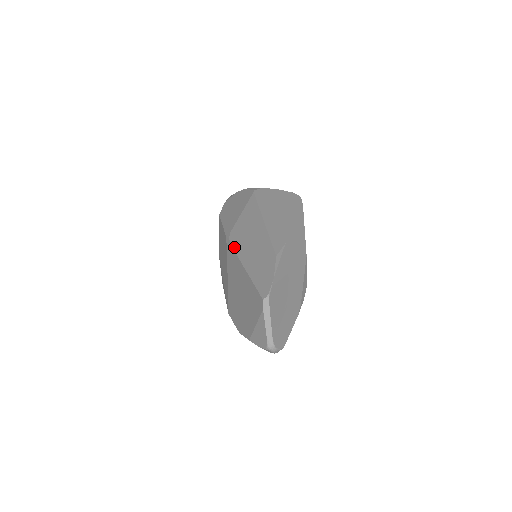
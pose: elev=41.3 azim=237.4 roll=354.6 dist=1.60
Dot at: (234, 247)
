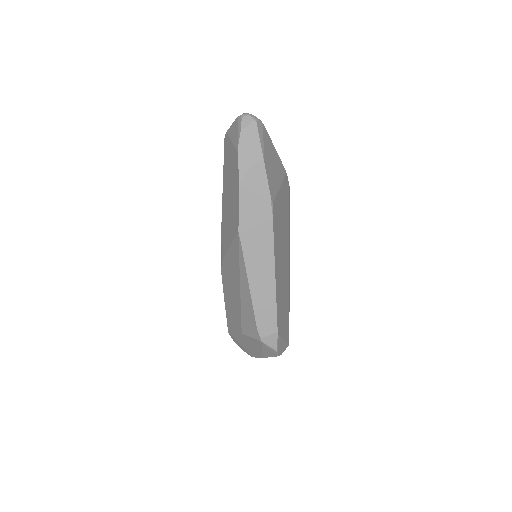
Dot at: (221, 239)
